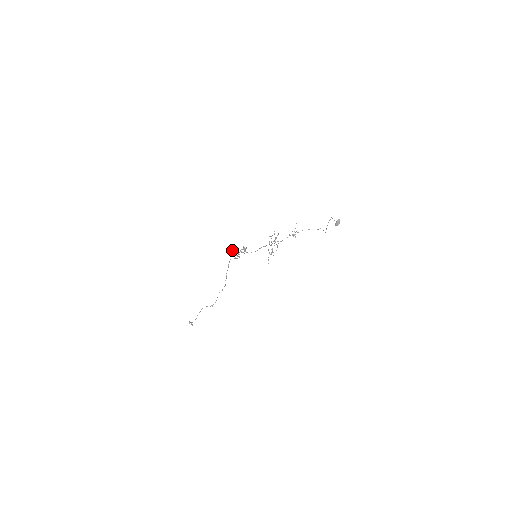
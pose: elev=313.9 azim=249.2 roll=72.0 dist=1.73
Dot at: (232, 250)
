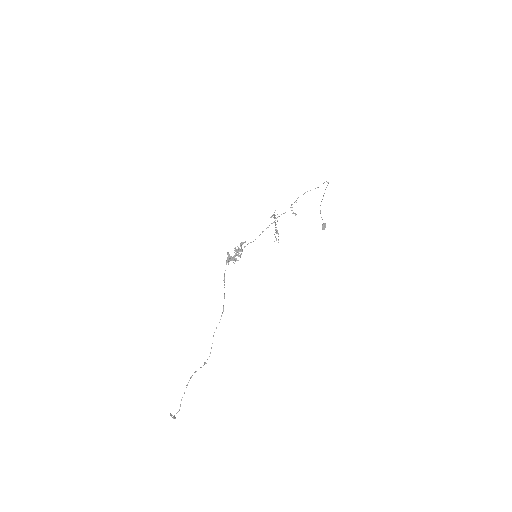
Dot at: (227, 252)
